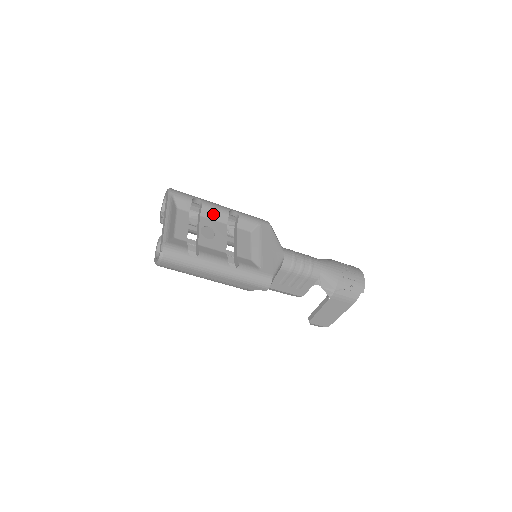
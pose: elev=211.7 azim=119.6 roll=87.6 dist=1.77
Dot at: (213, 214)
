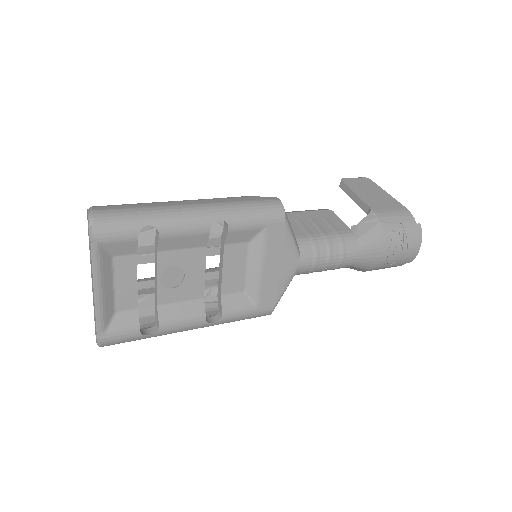
Dot at: (181, 242)
